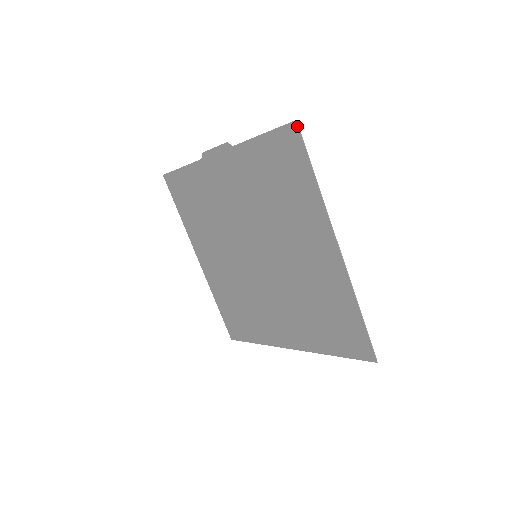
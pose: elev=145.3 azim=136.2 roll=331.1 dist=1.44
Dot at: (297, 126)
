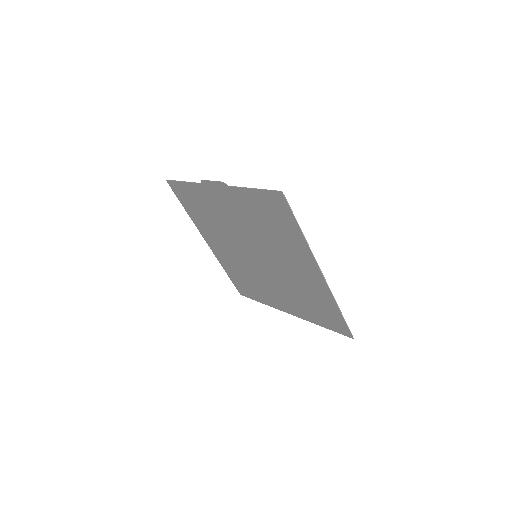
Dot at: (283, 195)
